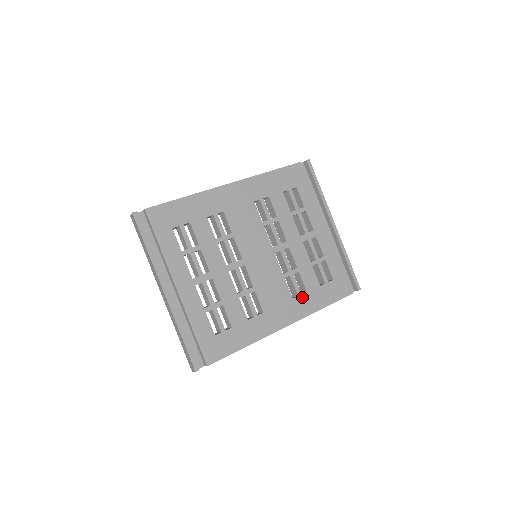
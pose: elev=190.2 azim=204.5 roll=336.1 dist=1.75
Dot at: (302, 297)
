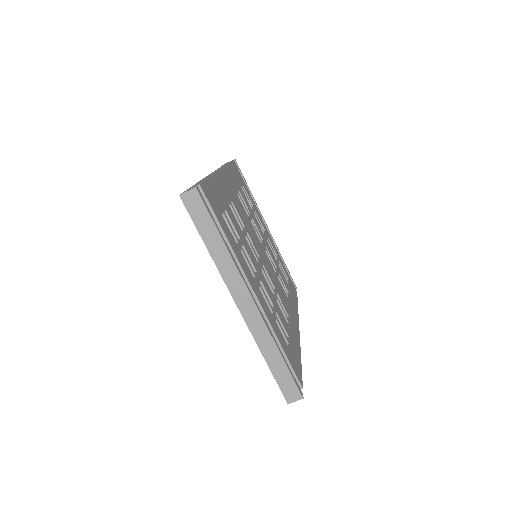
Dot at: (290, 298)
